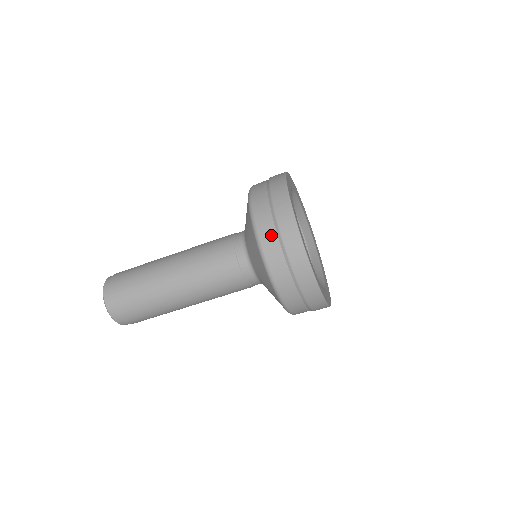
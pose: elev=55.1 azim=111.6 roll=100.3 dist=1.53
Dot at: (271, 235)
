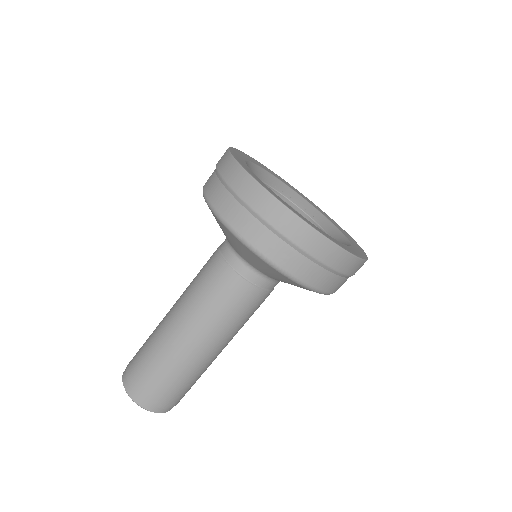
Dot at: (216, 187)
